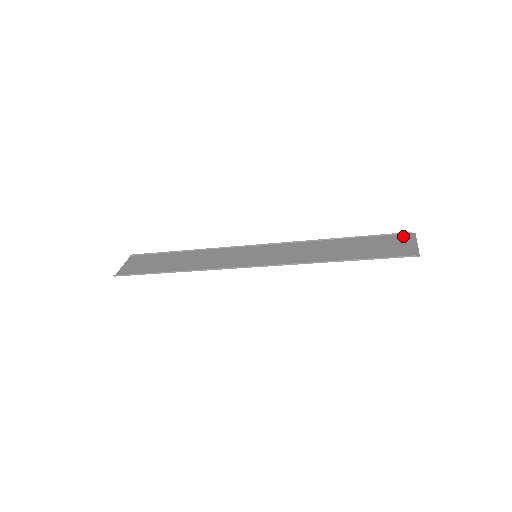
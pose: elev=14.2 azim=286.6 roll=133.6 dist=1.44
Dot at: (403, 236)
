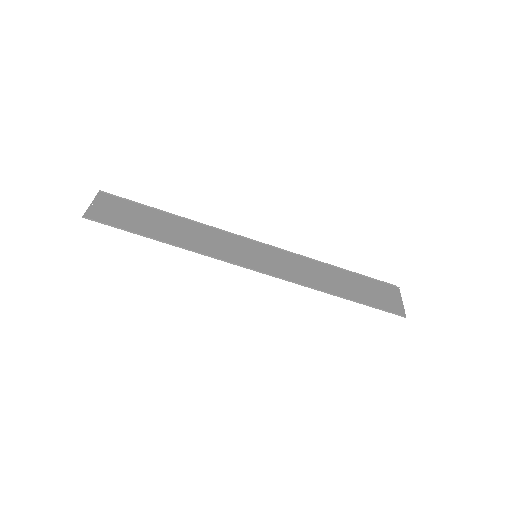
Dot at: (390, 287)
